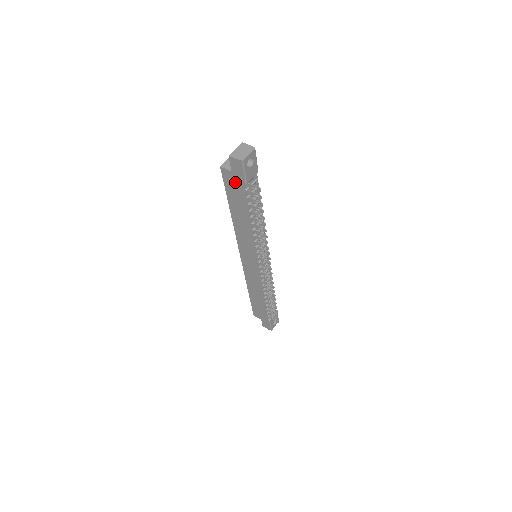
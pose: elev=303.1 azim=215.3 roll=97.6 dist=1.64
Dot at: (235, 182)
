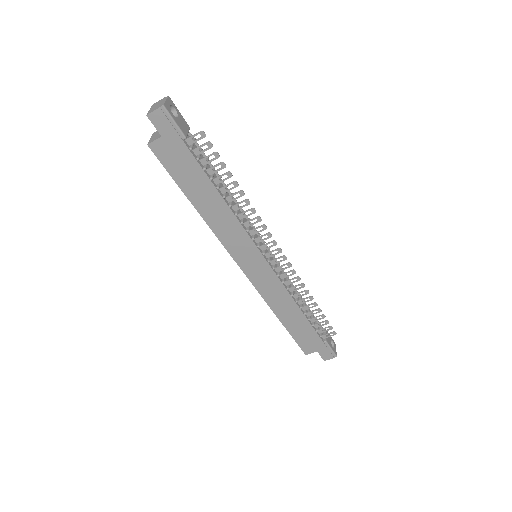
Dot at: (173, 149)
